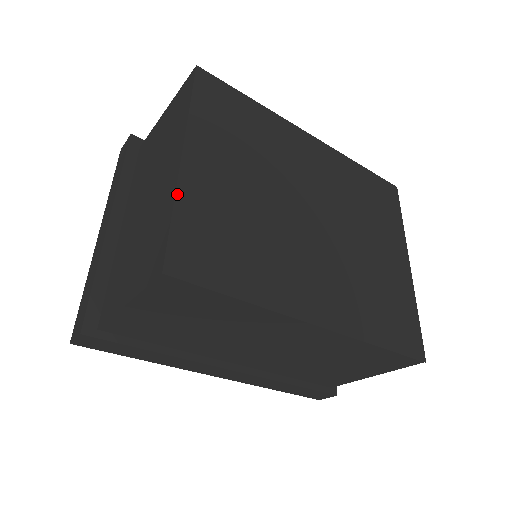
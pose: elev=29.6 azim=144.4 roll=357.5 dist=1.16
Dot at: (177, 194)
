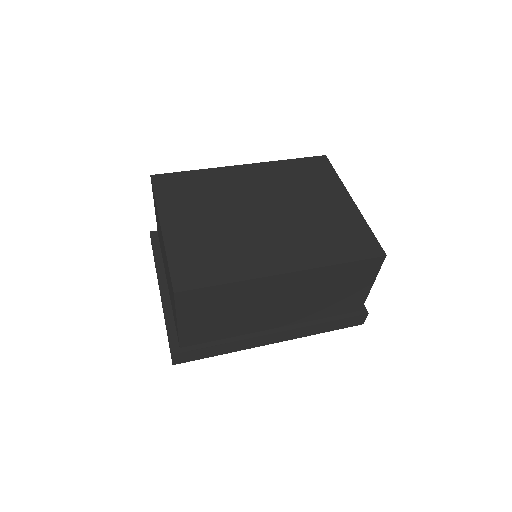
Dot at: (166, 250)
